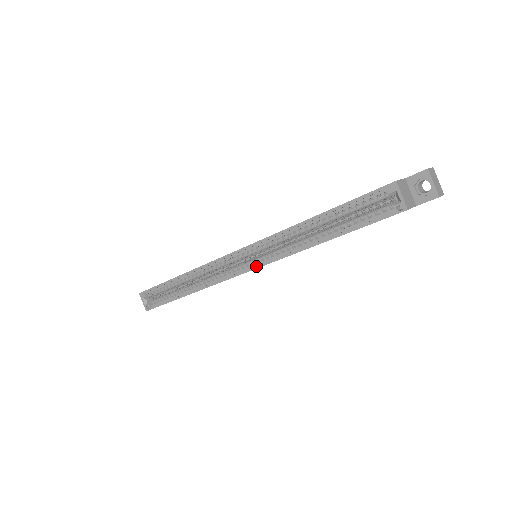
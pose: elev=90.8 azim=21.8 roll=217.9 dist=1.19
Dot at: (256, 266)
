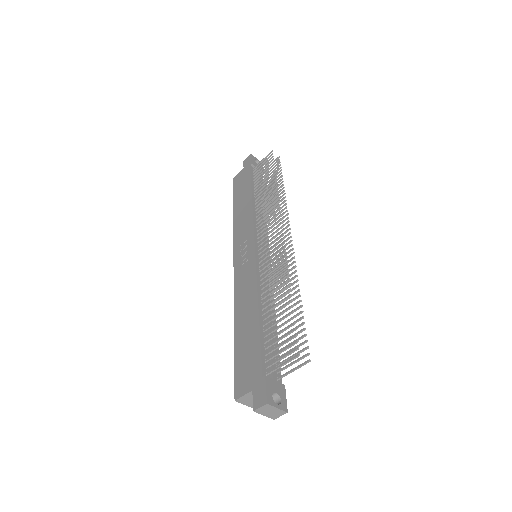
Dot at: occluded
